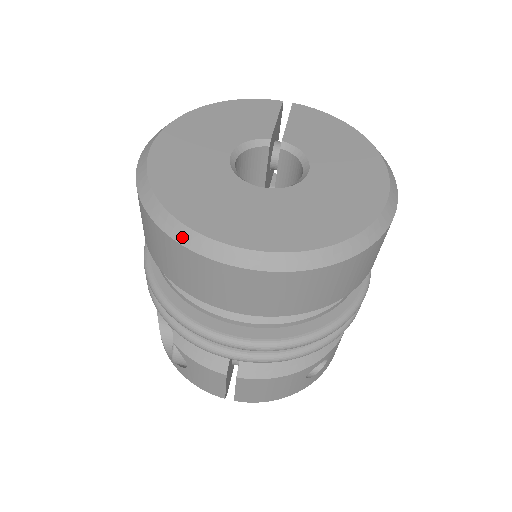
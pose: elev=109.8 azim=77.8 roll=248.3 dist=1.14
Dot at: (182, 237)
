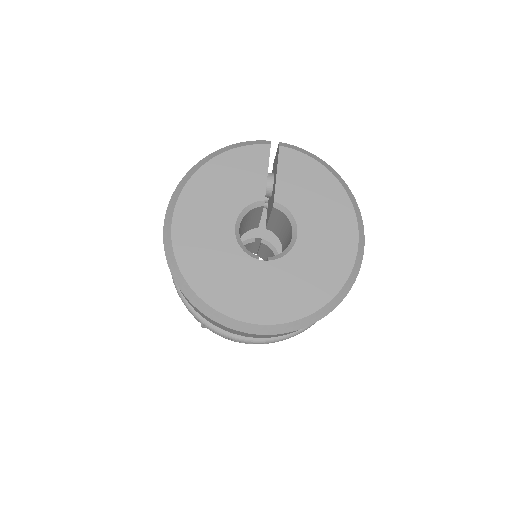
Dot at: (212, 316)
